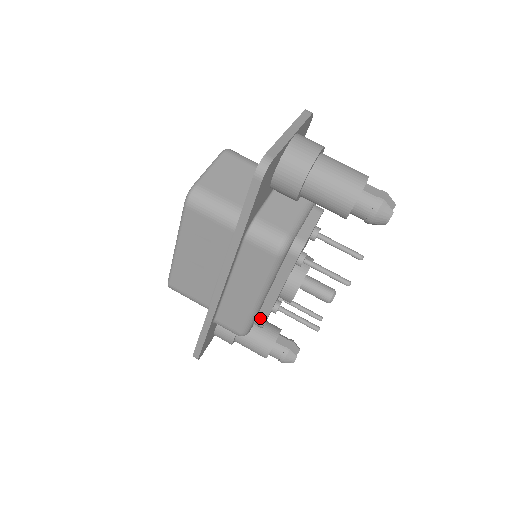
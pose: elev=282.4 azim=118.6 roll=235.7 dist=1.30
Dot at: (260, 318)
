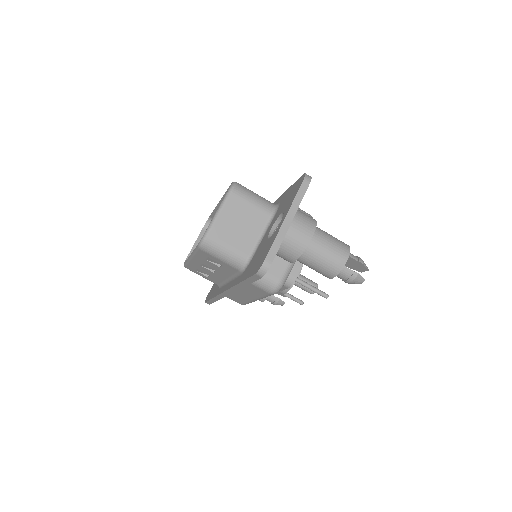
Dot at: occluded
